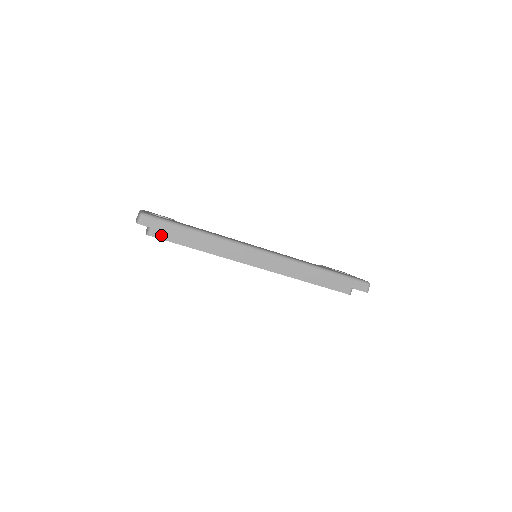
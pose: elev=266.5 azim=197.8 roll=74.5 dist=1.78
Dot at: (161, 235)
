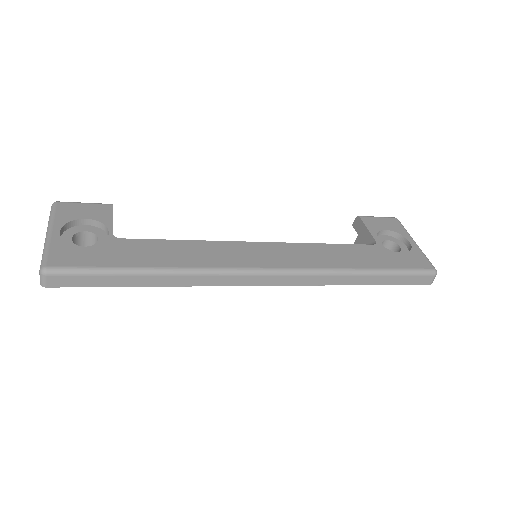
Dot at: occluded
